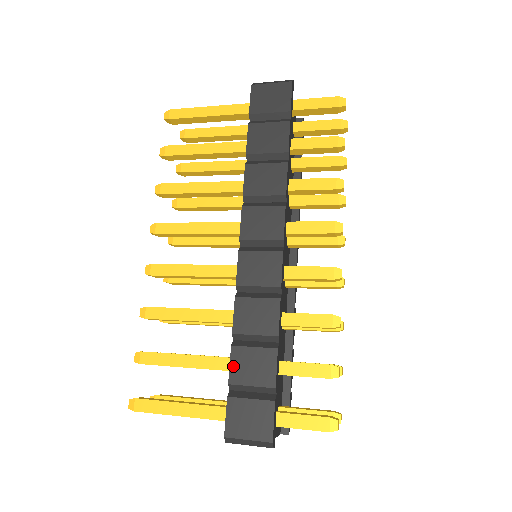
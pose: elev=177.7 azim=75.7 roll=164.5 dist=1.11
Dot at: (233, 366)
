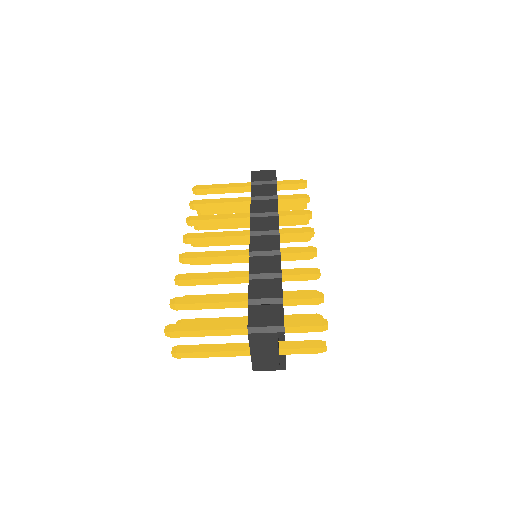
Dot at: (251, 289)
